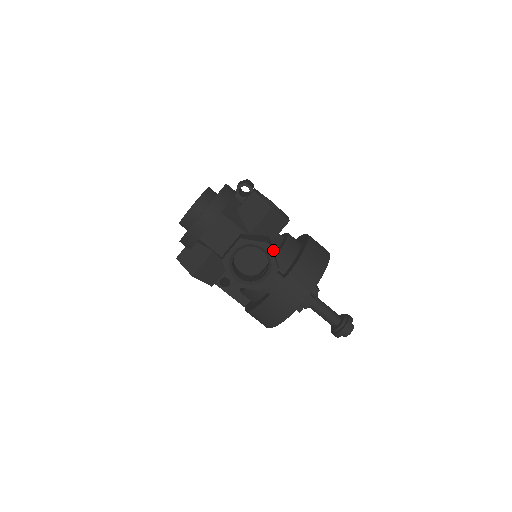
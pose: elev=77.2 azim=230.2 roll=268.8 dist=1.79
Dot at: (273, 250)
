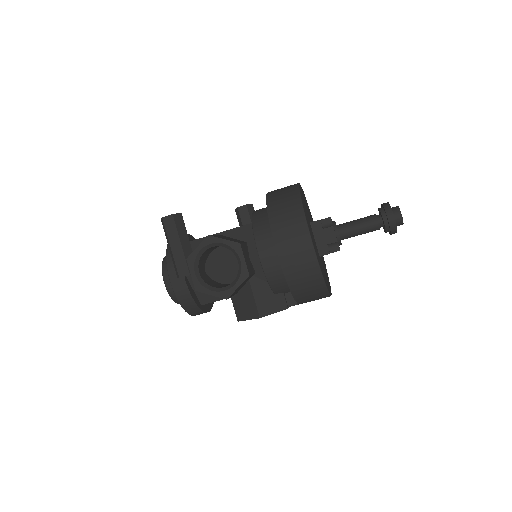
Dot at: (265, 285)
